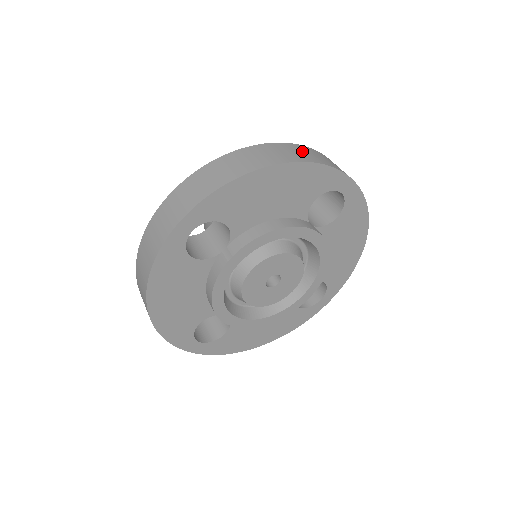
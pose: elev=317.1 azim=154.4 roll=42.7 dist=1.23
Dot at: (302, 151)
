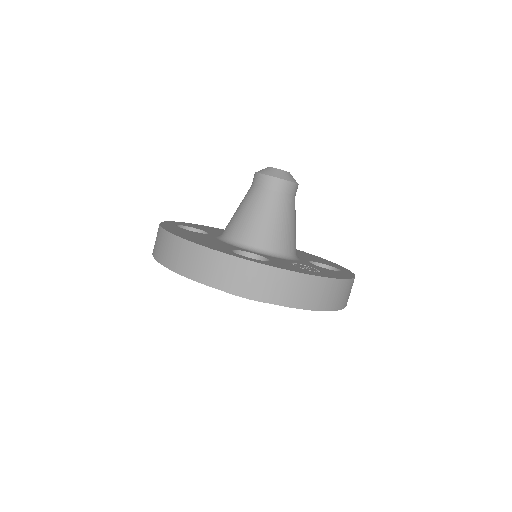
Dot at: (346, 292)
